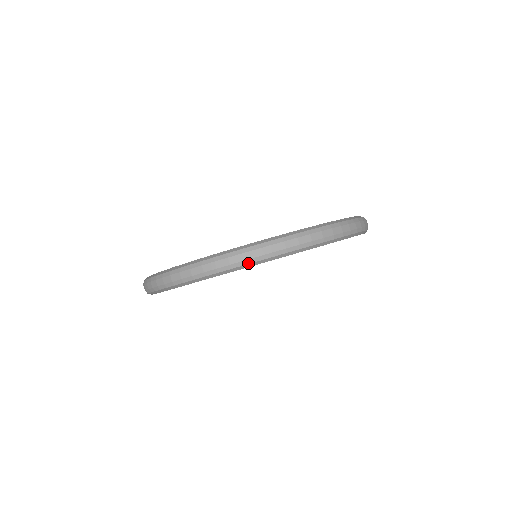
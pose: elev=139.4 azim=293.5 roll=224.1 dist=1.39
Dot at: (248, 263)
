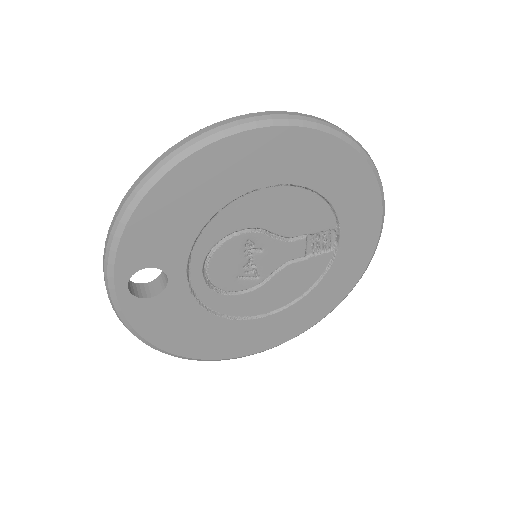
Dot at: (208, 135)
